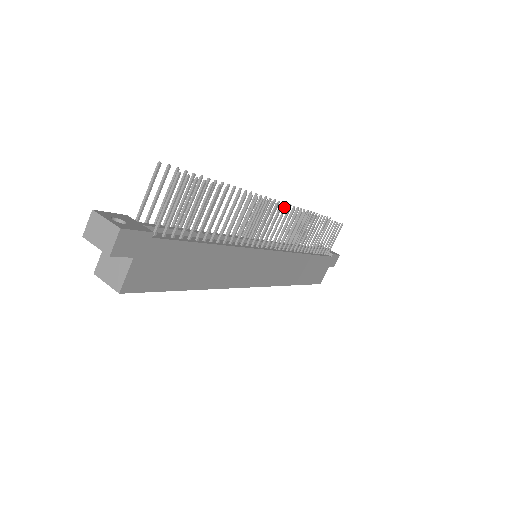
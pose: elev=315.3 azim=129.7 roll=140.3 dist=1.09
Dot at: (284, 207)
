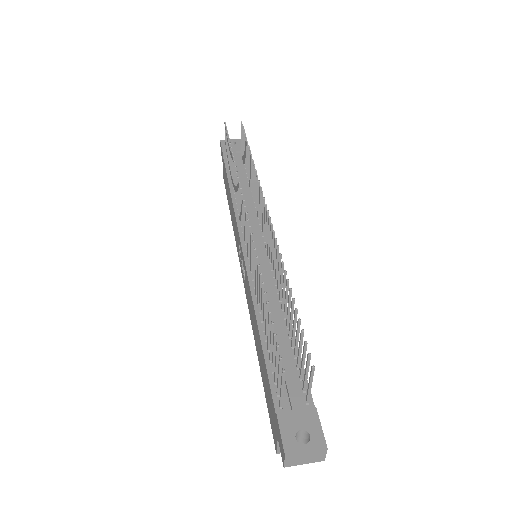
Dot at: (267, 213)
